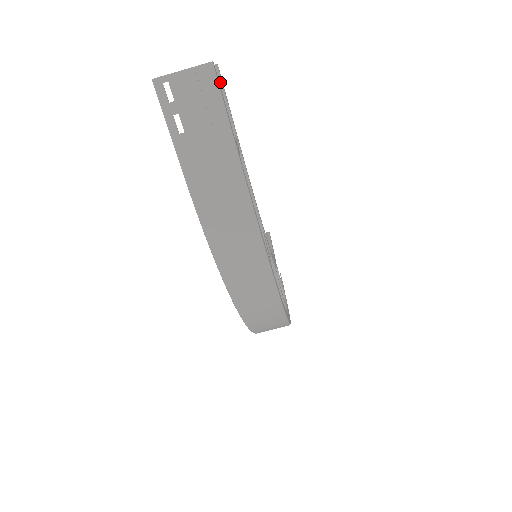
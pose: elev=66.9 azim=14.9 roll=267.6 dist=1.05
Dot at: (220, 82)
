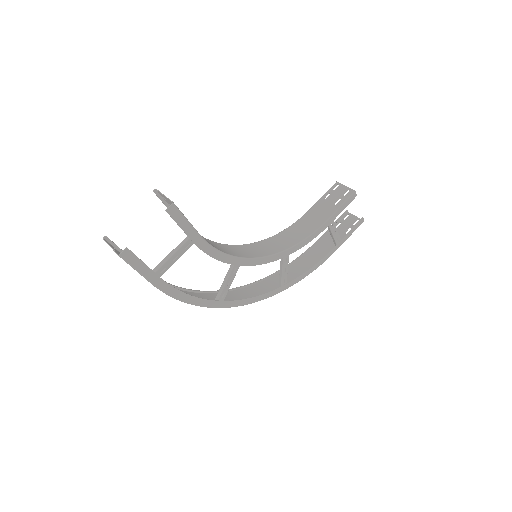
Dot at: (179, 210)
